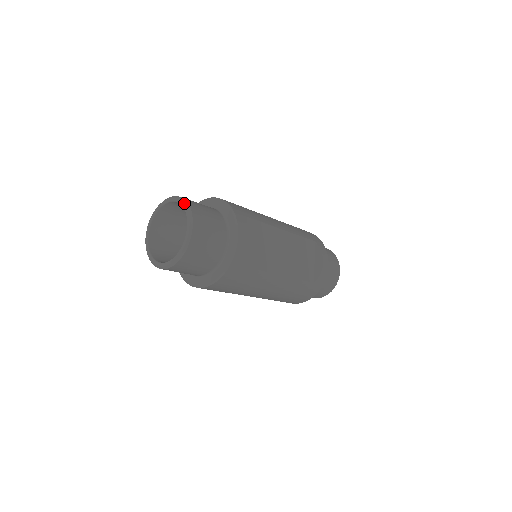
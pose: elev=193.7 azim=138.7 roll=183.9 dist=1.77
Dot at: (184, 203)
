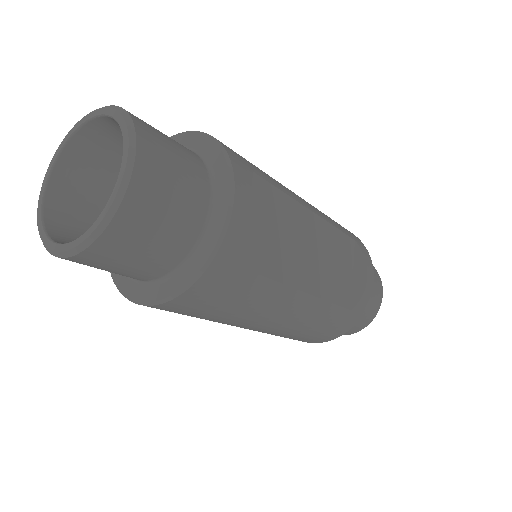
Dot at: (121, 114)
